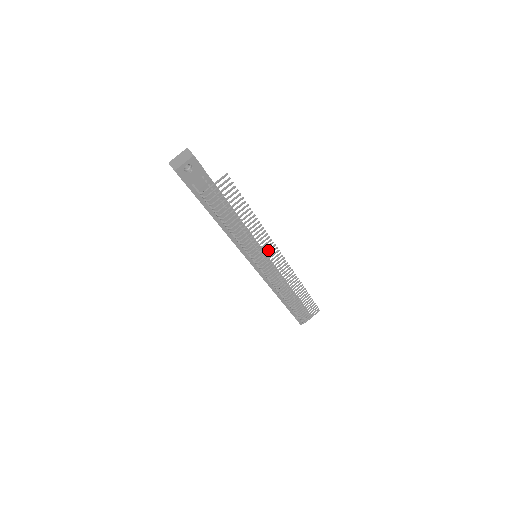
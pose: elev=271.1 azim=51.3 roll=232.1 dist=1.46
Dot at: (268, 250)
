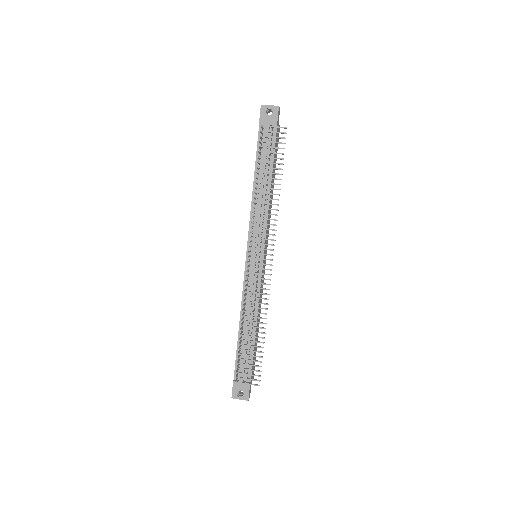
Dot at: occluded
